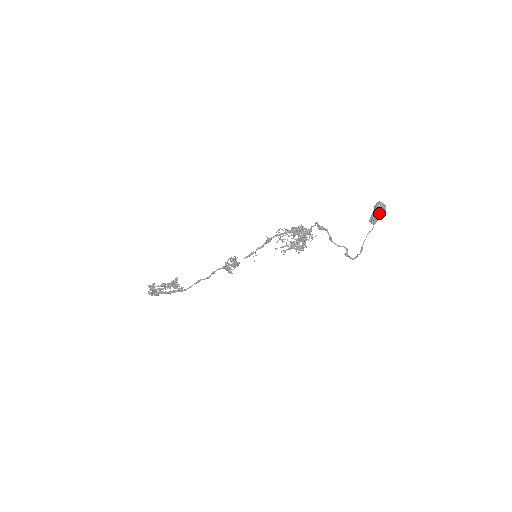
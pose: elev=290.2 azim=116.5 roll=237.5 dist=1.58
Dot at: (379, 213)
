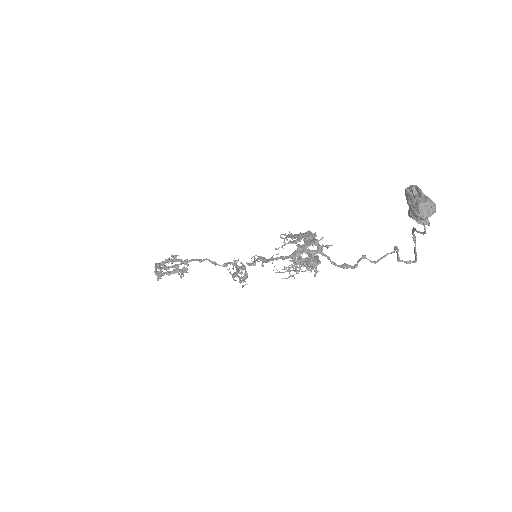
Dot at: occluded
